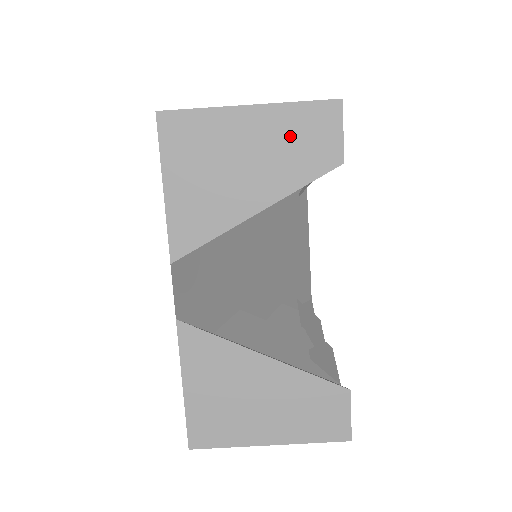
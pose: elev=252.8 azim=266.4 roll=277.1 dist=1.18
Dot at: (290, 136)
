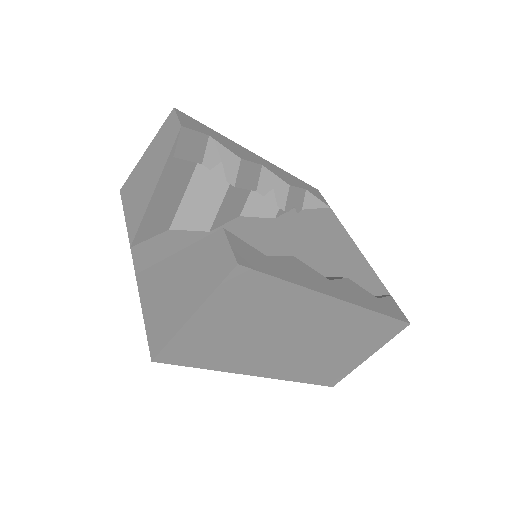
Dot at: (160, 143)
